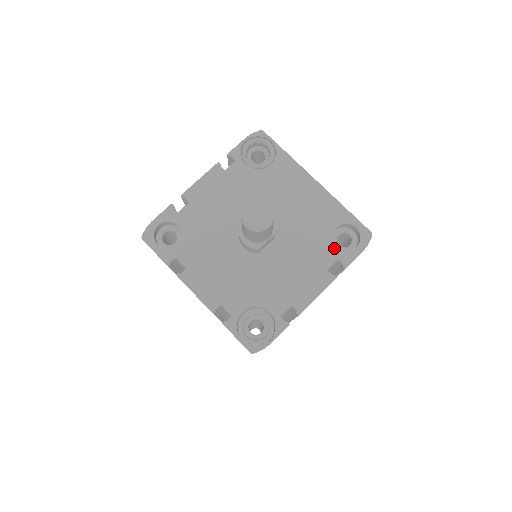
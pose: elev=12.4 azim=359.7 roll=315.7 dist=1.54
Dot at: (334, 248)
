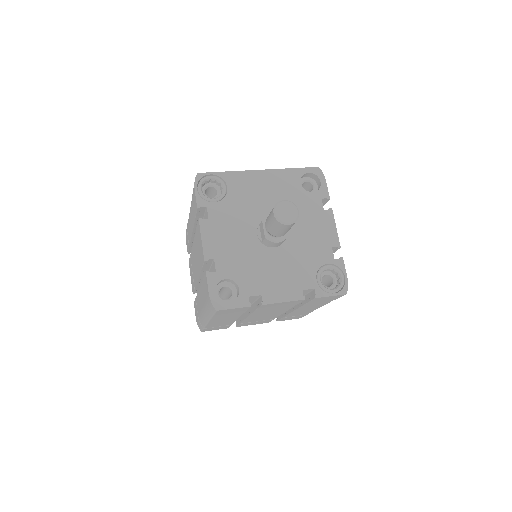
Dot at: (313, 195)
